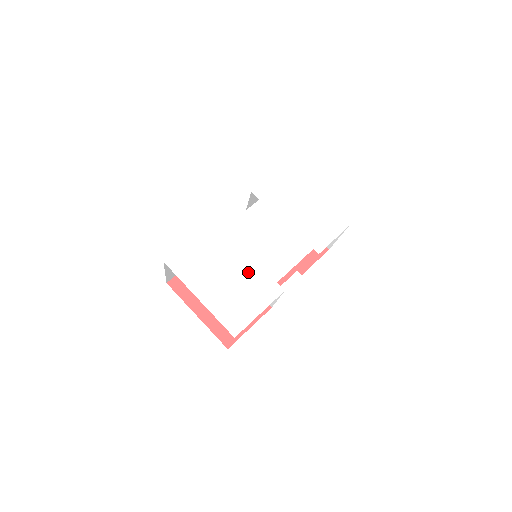
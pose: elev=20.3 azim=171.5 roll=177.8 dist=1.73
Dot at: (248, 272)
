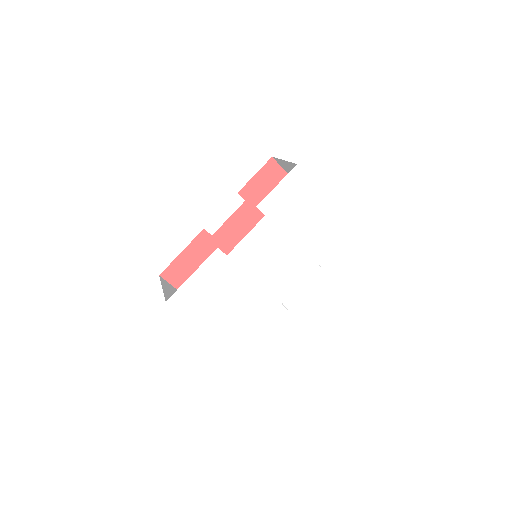
Dot at: (253, 298)
